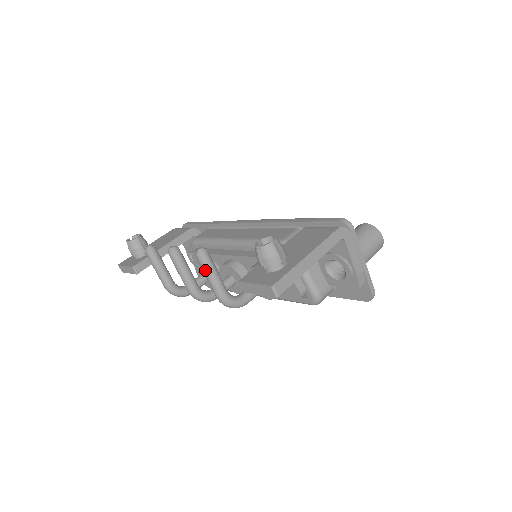
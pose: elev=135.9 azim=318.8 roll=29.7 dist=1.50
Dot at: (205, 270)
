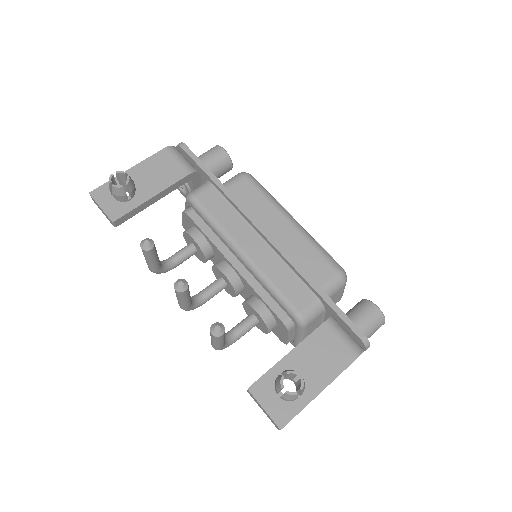
Dot at: (214, 341)
